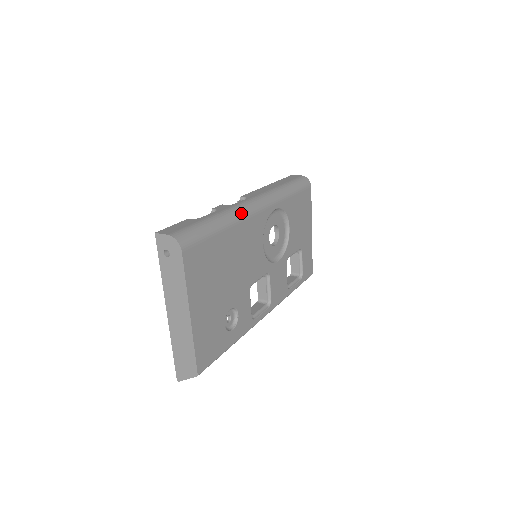
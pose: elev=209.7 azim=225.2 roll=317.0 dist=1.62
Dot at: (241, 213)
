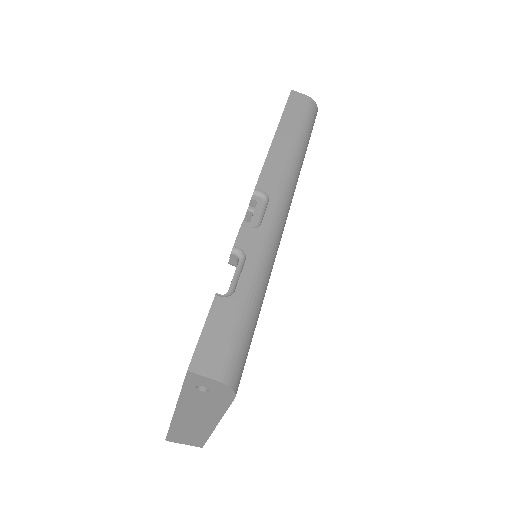
Dot at: (275, 248)
